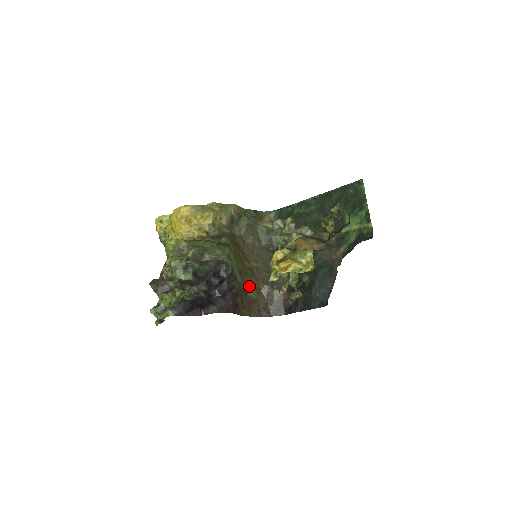
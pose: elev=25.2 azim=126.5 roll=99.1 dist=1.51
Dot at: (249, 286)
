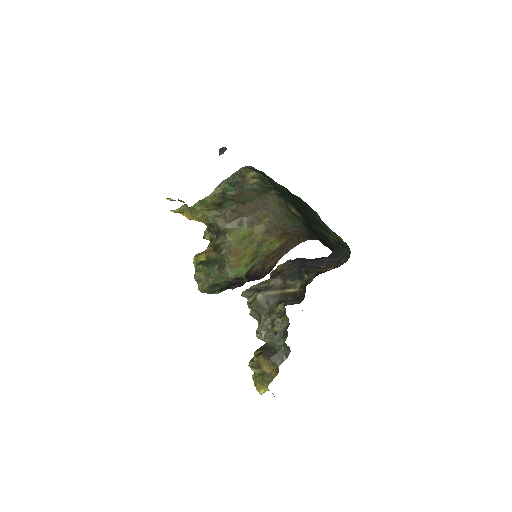
Dot at: (271, 246)
